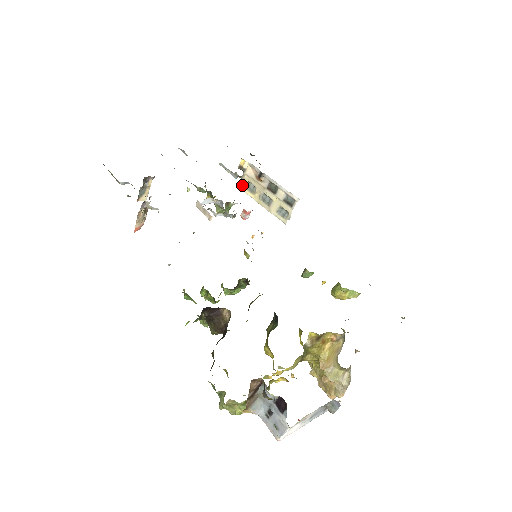
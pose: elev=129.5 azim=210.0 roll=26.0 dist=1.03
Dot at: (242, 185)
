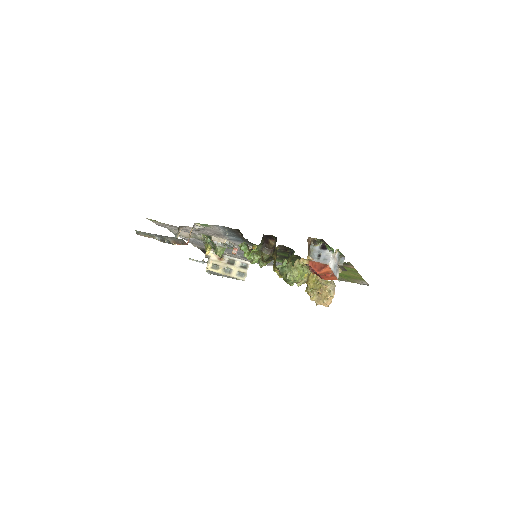
Dot at: (208, 267)
